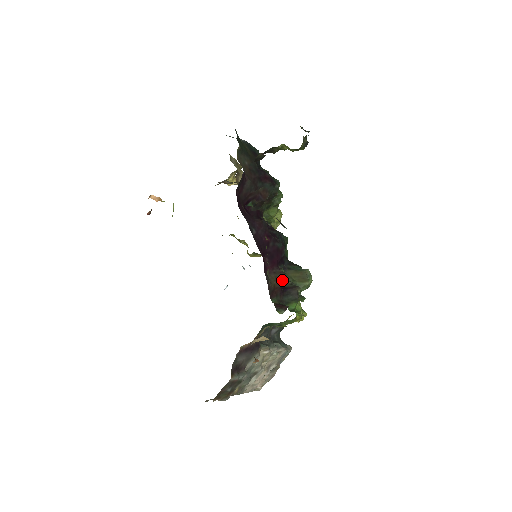
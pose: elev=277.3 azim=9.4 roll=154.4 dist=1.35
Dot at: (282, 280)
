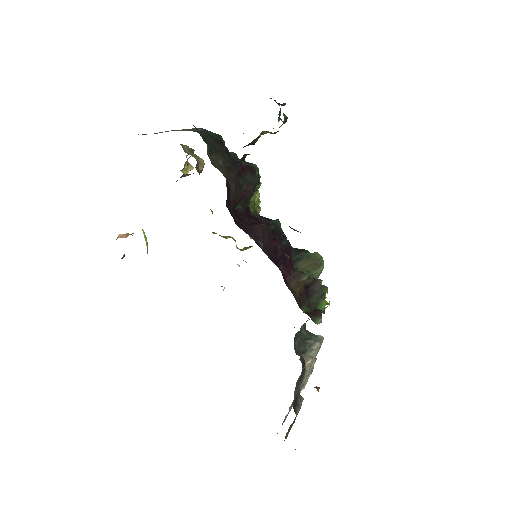
Dot at: (304, 282)
